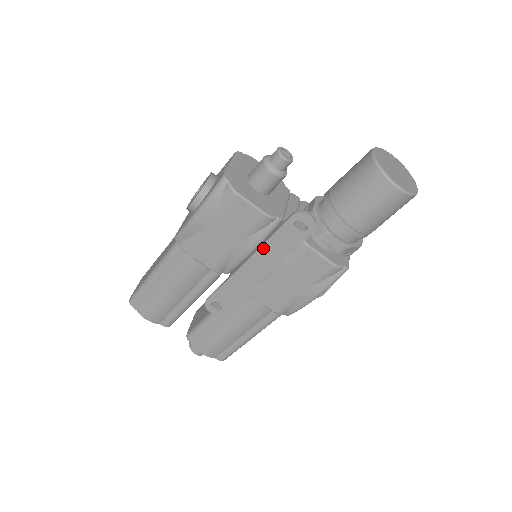
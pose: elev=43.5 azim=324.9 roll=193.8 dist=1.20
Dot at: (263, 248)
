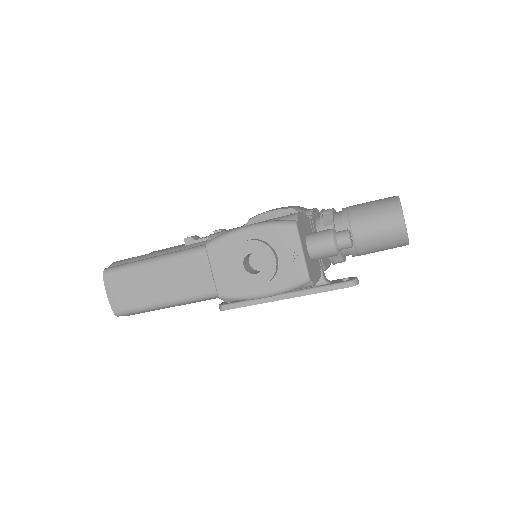
Dot at: occluded
